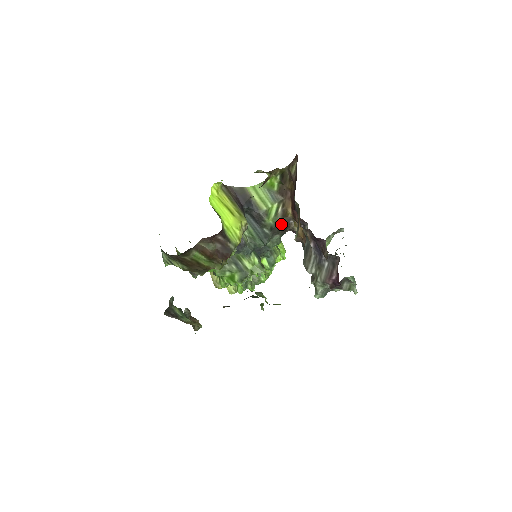
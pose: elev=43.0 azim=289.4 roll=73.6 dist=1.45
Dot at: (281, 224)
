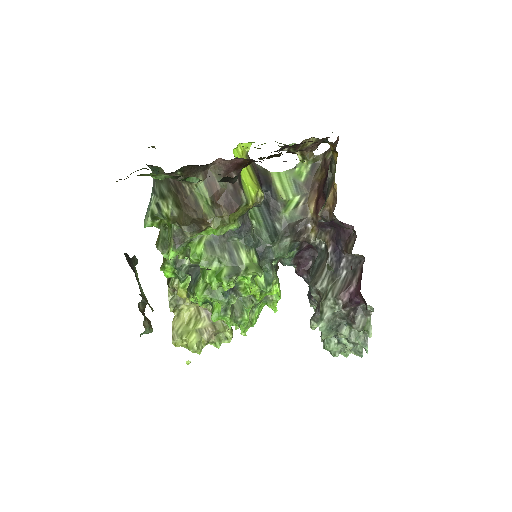
Dot at: (297, 224)
